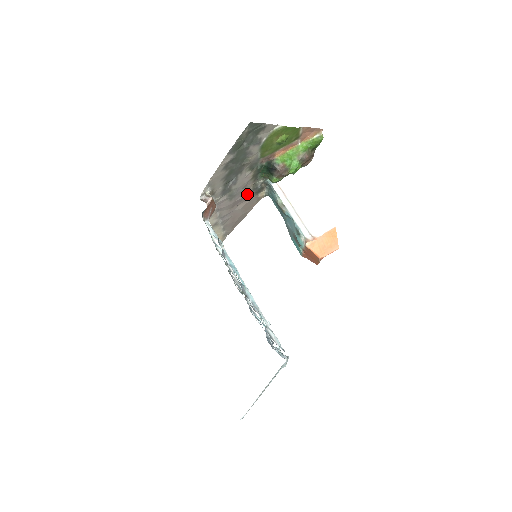
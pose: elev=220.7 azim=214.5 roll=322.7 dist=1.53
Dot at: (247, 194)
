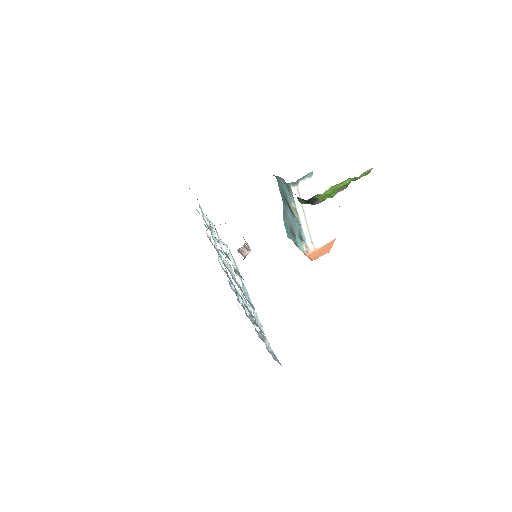
Dot at: occluded
